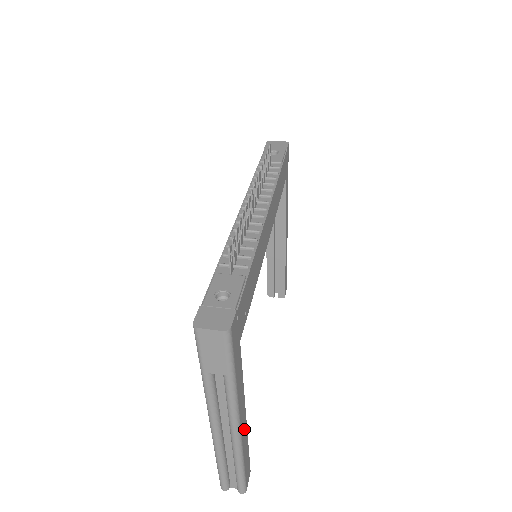
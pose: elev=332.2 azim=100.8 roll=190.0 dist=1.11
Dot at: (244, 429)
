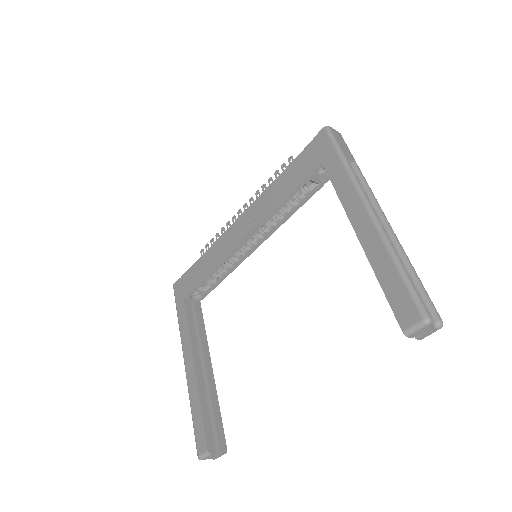
Dot at: occluded
